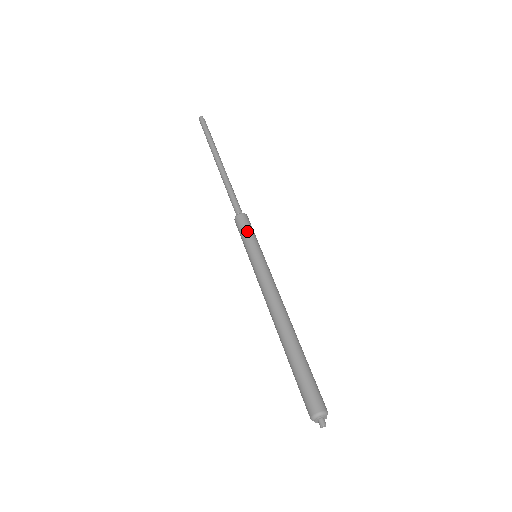
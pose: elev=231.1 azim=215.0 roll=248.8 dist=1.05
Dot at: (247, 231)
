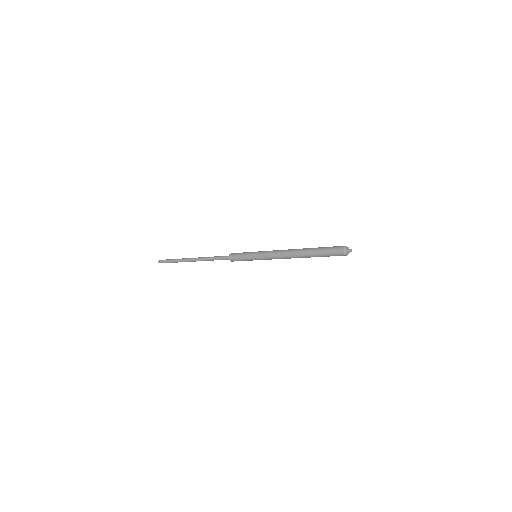
Dot at: (241, 253)
